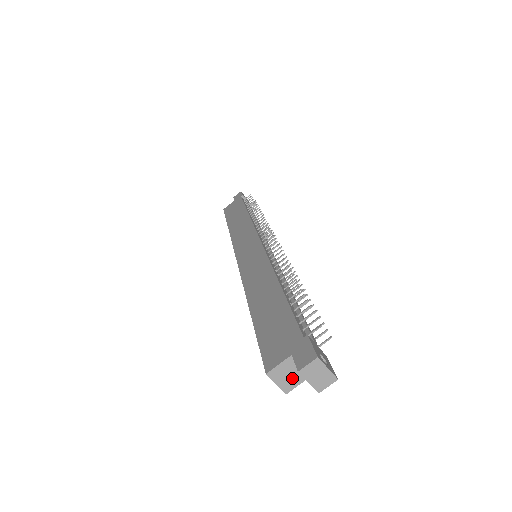
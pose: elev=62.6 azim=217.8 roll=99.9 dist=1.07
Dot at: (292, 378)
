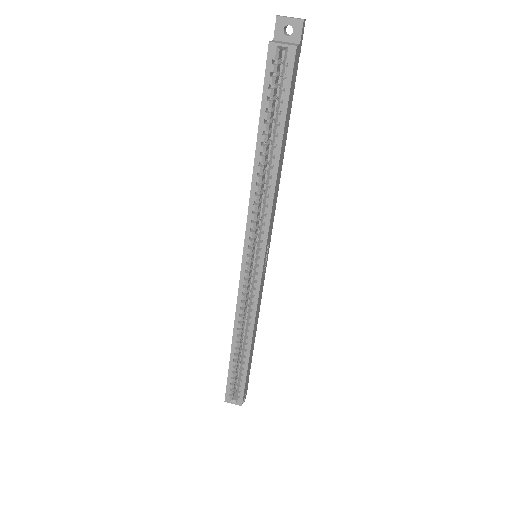
Dot at: (289, 44)
